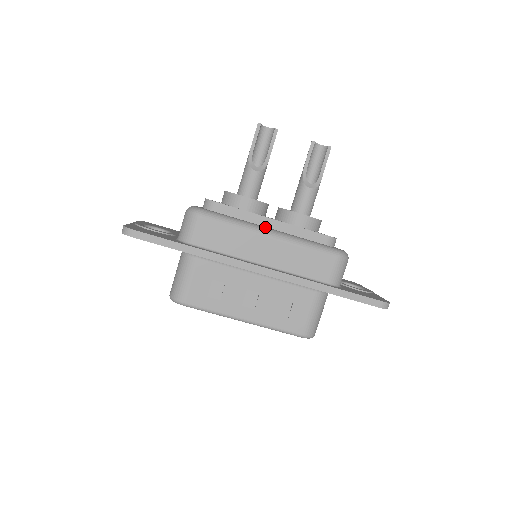
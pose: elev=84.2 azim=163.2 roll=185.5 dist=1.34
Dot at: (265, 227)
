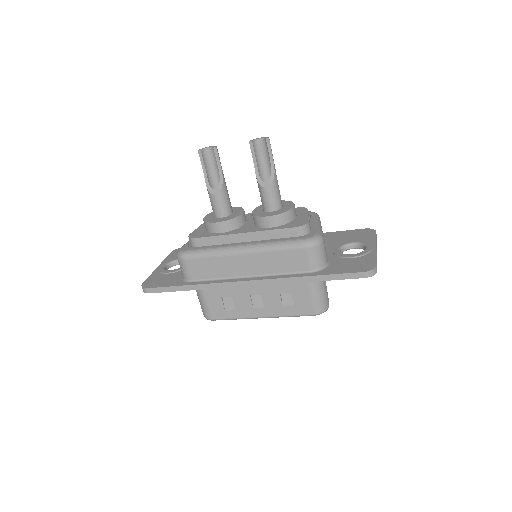
Dot at: (237, 245)
